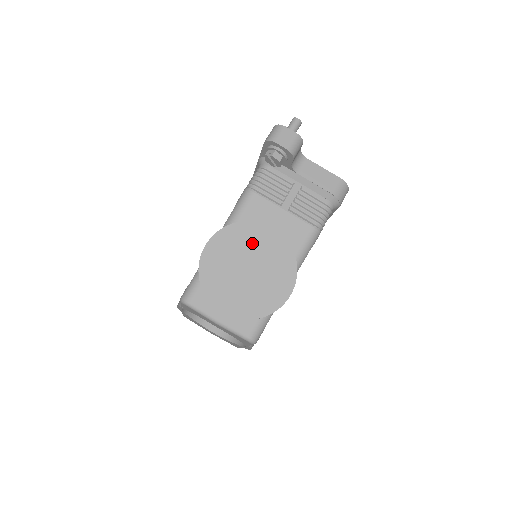
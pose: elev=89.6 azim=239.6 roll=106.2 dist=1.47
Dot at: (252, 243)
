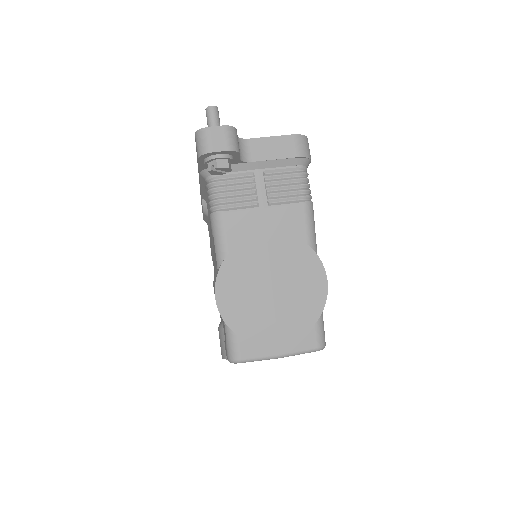
Dot at: (257, 263)
